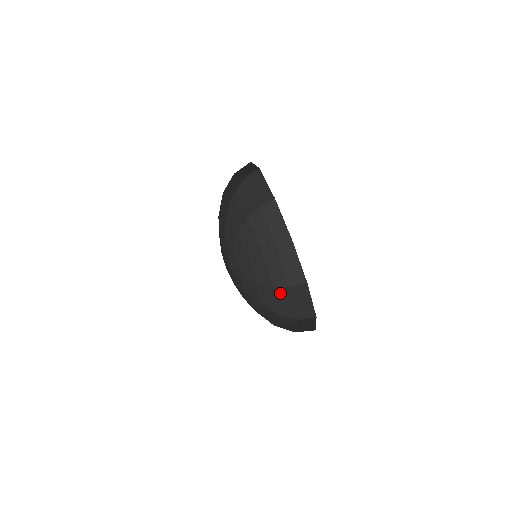
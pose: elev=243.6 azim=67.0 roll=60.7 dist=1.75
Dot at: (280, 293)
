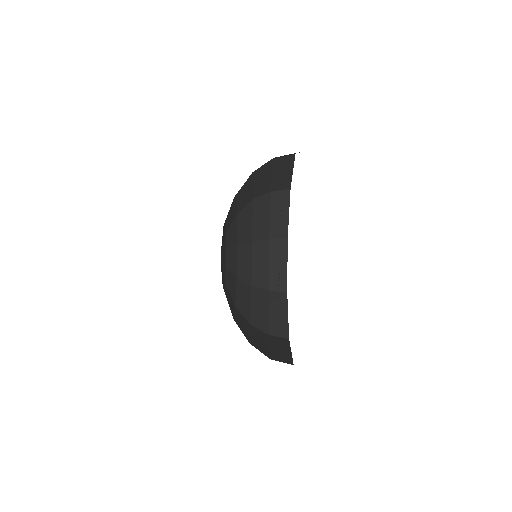
Dot at: occluded
